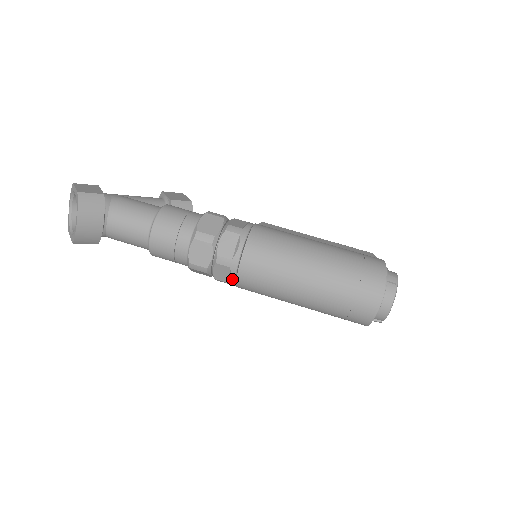
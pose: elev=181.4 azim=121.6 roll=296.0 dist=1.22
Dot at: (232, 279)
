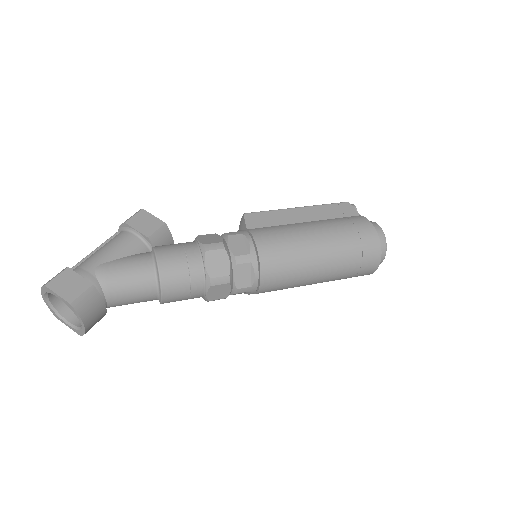
Dot at: occluded
